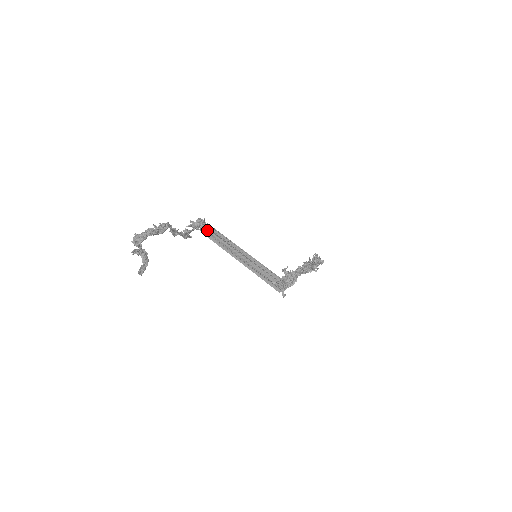
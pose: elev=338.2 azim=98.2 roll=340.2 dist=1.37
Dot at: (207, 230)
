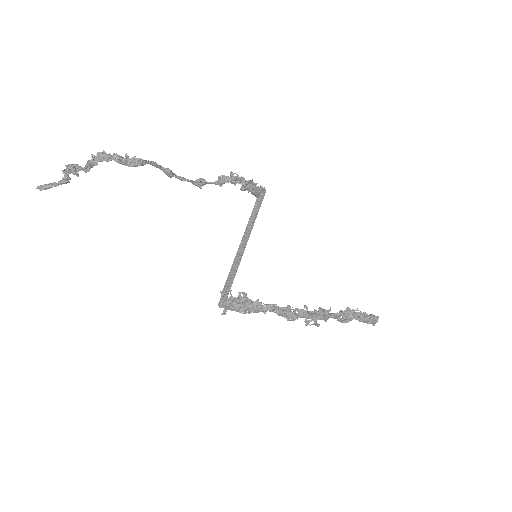
Dot at: (254, 193)
